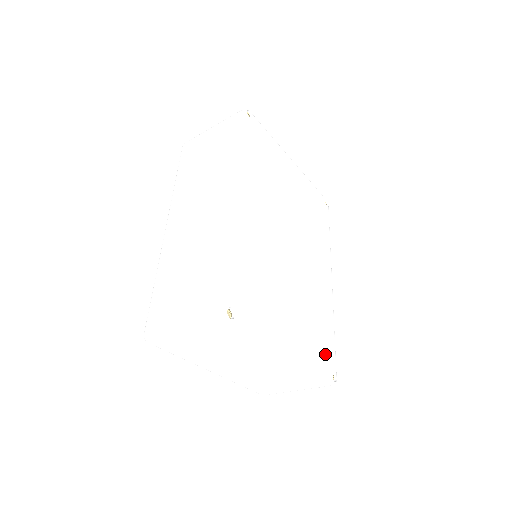
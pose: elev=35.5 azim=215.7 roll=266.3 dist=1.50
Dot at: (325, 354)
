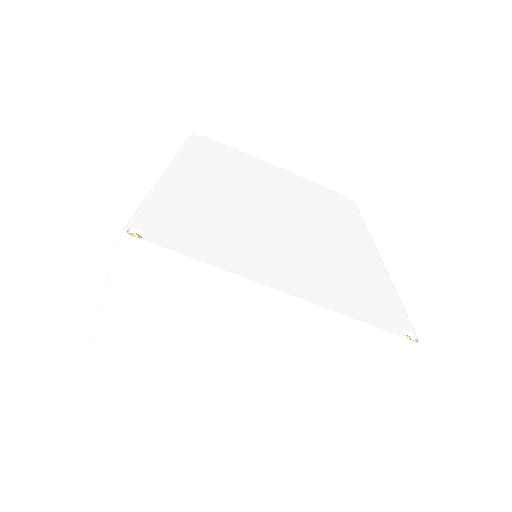
Dot at: (377, 308)
